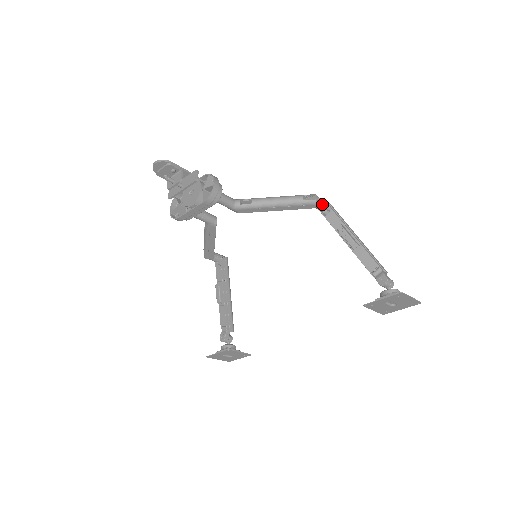
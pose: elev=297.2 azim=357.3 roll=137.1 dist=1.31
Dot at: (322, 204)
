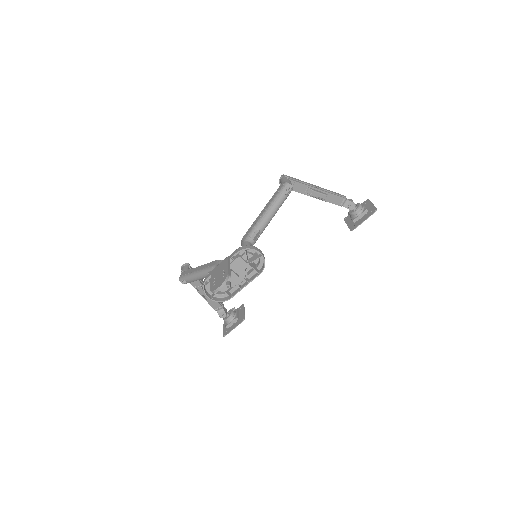
Dot at: occluded
